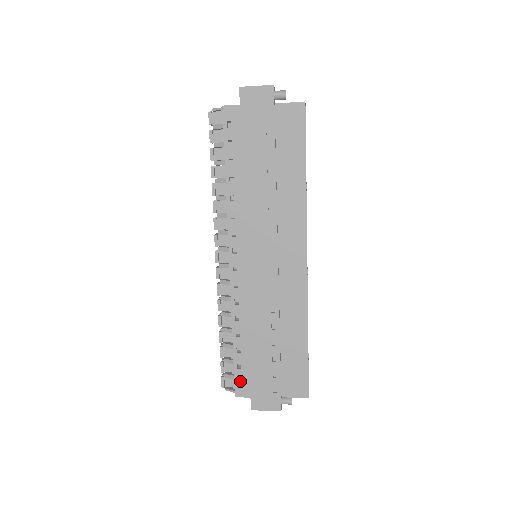
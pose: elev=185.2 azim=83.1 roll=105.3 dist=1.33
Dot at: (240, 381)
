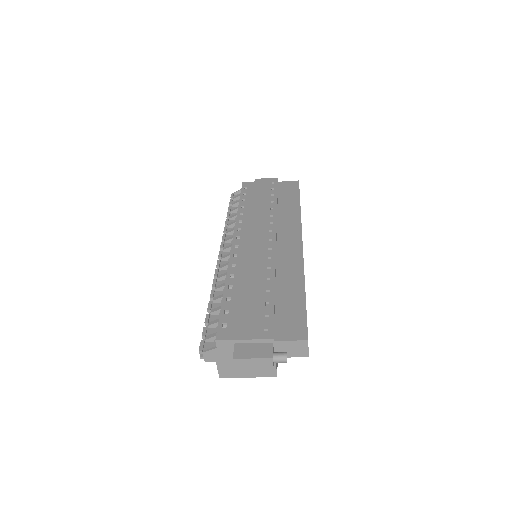
Dot at: occluded
